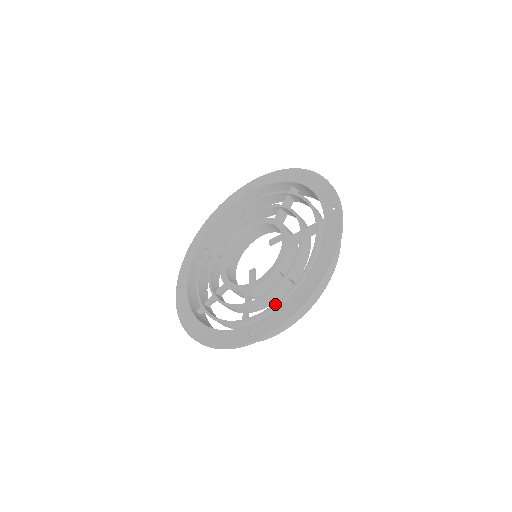
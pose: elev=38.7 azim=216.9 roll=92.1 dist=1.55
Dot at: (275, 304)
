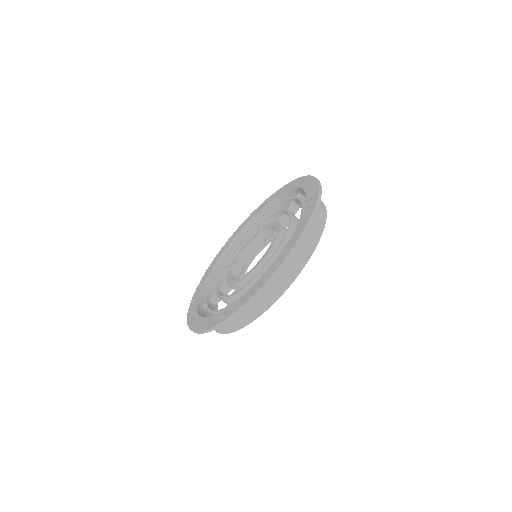
Dot at: occluded
